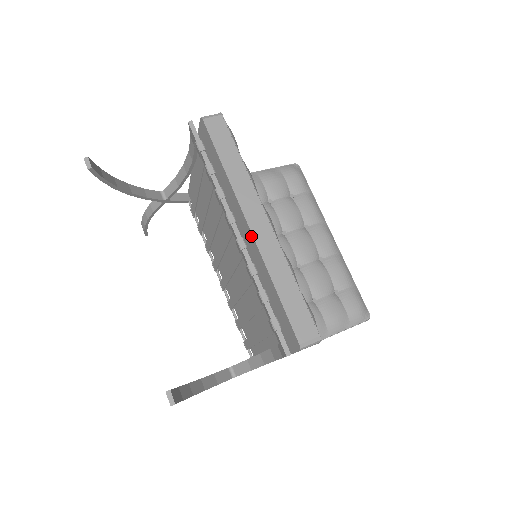
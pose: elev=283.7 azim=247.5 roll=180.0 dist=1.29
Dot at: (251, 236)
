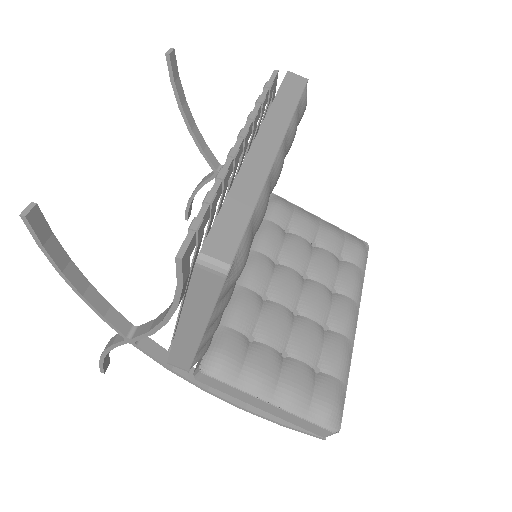
Dot at: (248, 153)
